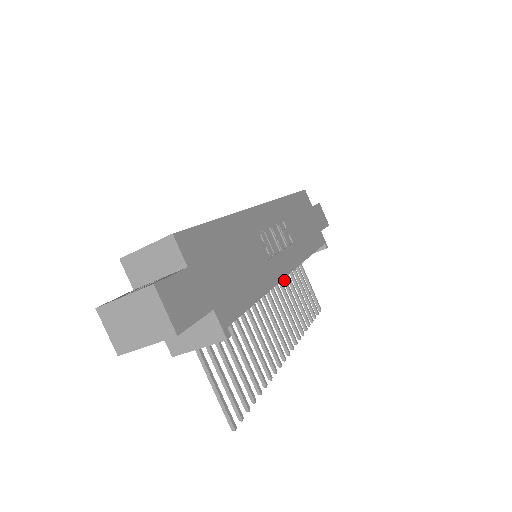
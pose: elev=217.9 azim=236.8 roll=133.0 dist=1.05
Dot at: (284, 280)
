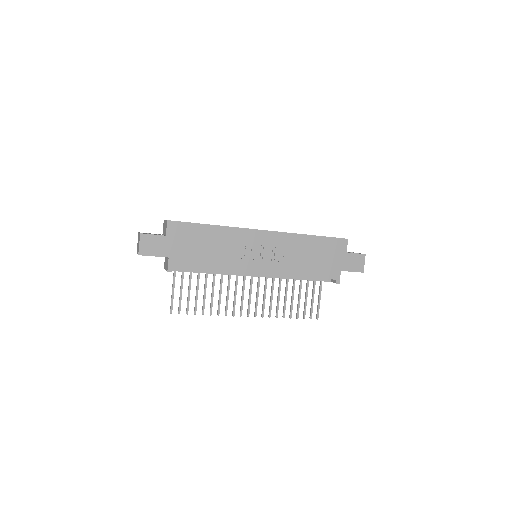
Dot at: (286, 282)
